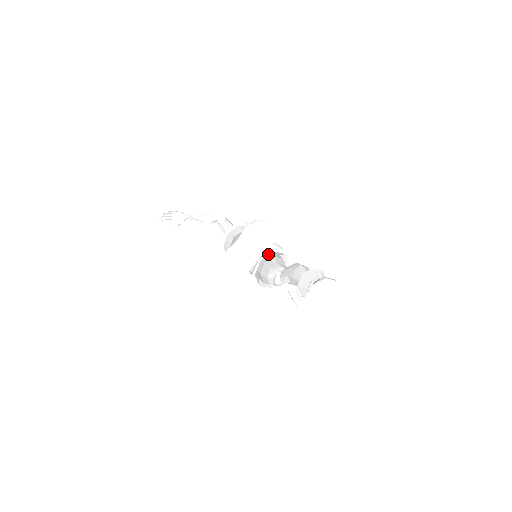
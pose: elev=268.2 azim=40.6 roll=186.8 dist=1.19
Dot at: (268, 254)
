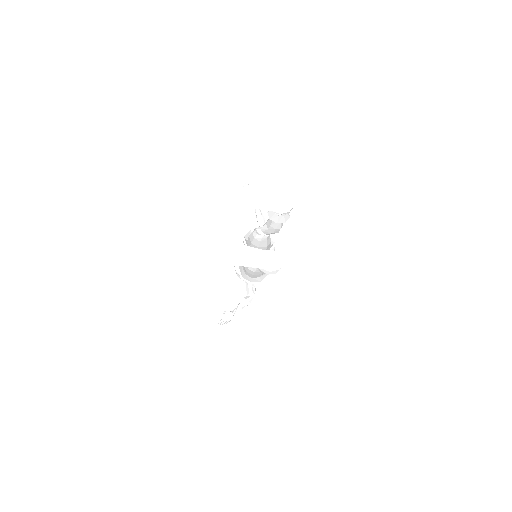
Dot at: occluded
